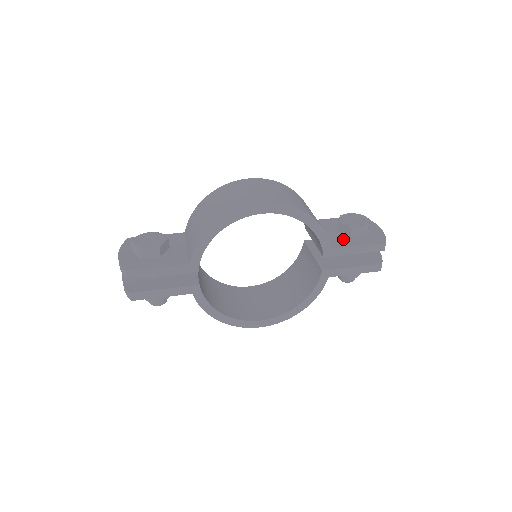
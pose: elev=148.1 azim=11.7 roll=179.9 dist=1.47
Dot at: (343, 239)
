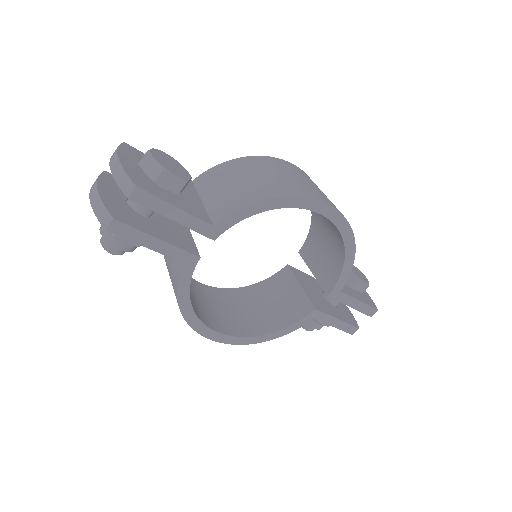
Dot at: (345, 286)
